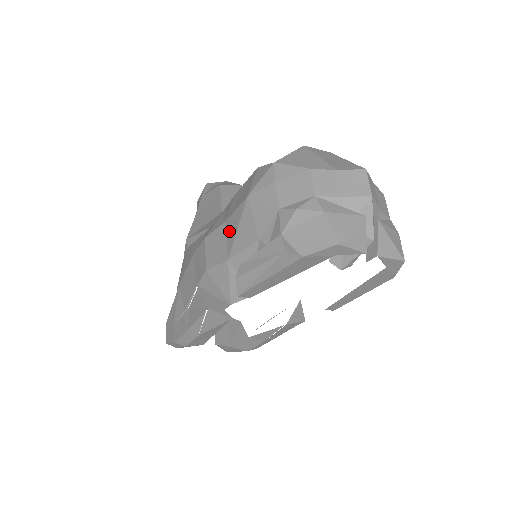
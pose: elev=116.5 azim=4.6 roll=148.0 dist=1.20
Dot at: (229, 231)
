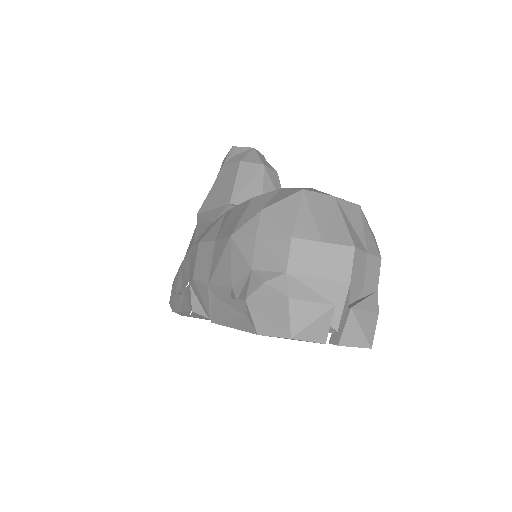
Dot at: (214, 255)
